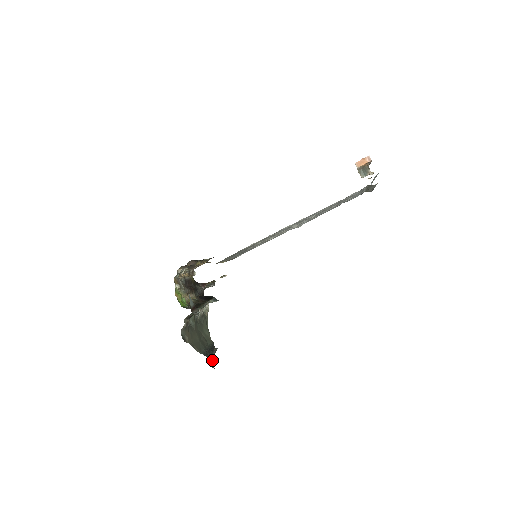
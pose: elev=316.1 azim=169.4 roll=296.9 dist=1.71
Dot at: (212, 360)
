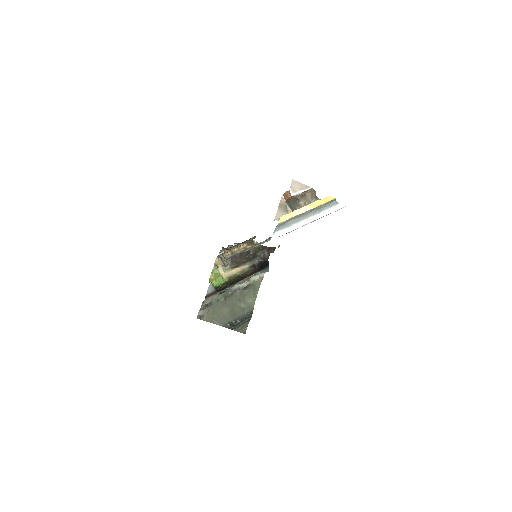
Dot at: (244, 326)
